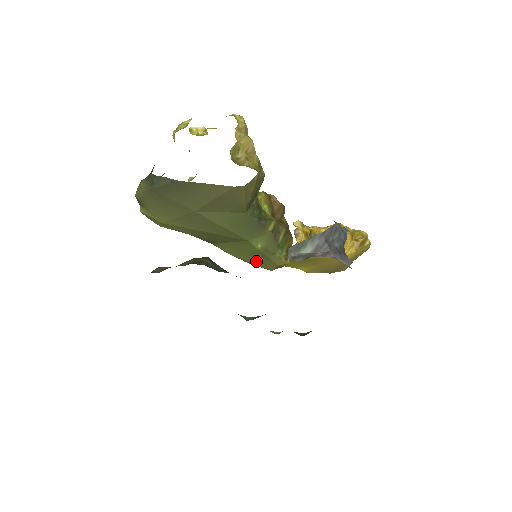
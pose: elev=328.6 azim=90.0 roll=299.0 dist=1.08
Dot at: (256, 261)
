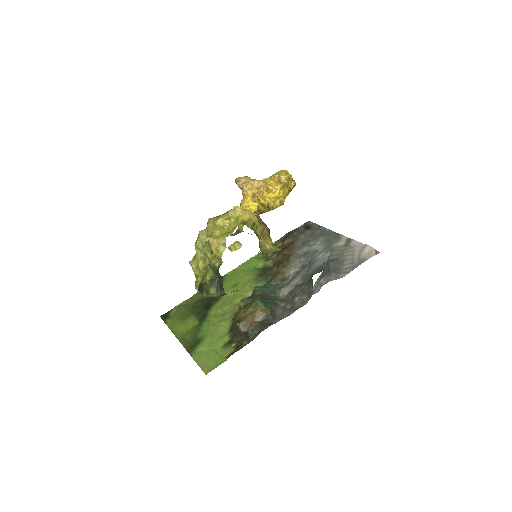
Dot at: occluded
